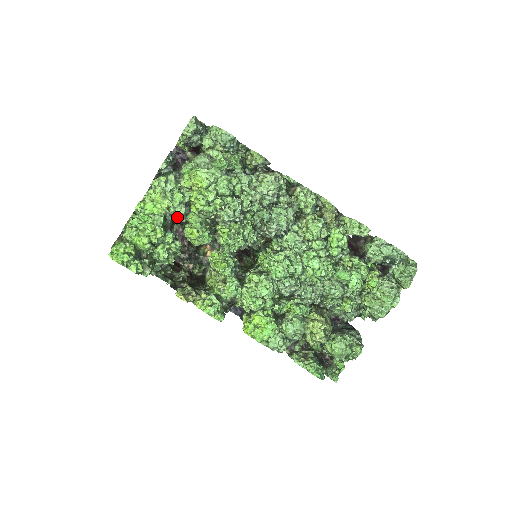
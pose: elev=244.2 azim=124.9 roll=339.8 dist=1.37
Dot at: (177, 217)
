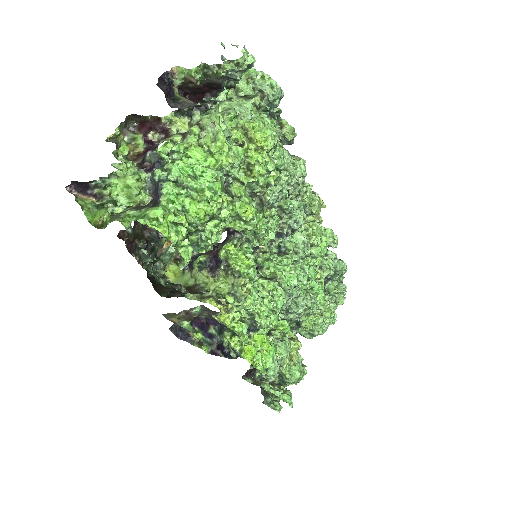
Dot at: occluded
